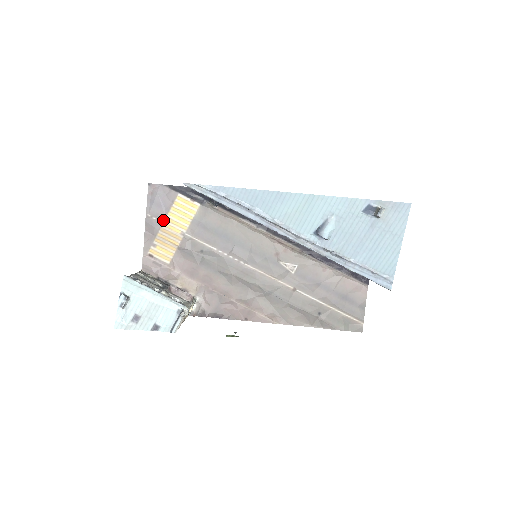
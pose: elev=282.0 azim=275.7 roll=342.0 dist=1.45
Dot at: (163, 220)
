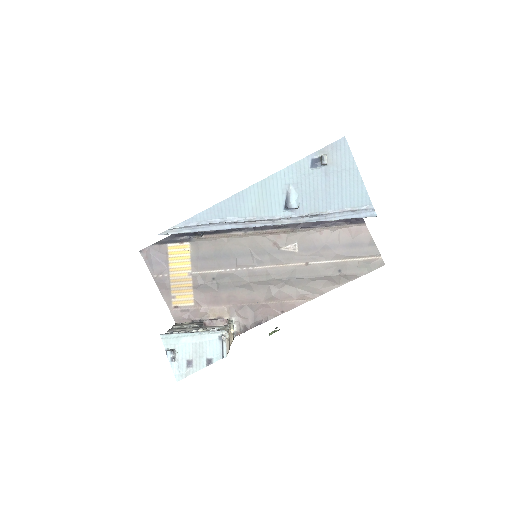
Dot at: (168, 273)
